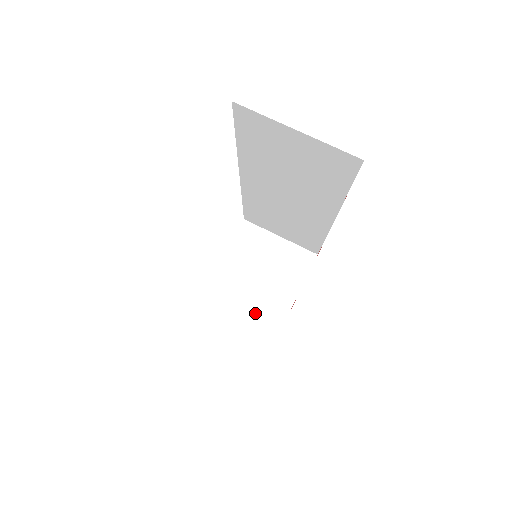
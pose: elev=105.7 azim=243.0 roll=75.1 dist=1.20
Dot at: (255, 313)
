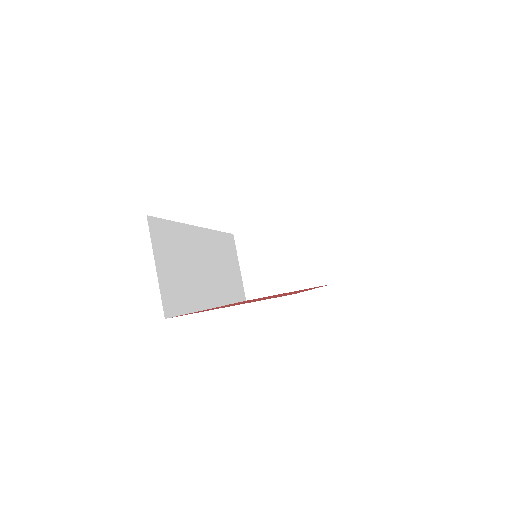
Dot at: (261, 273)
